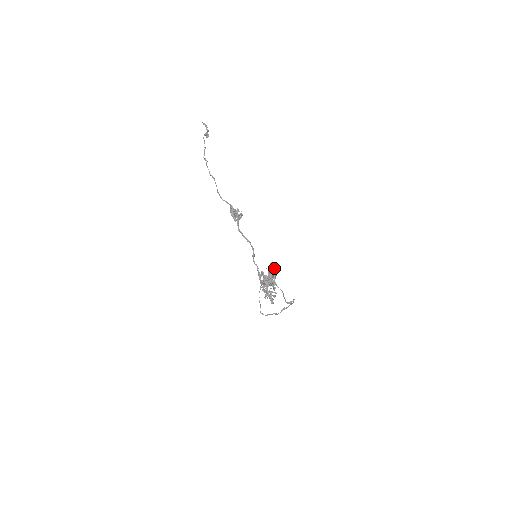
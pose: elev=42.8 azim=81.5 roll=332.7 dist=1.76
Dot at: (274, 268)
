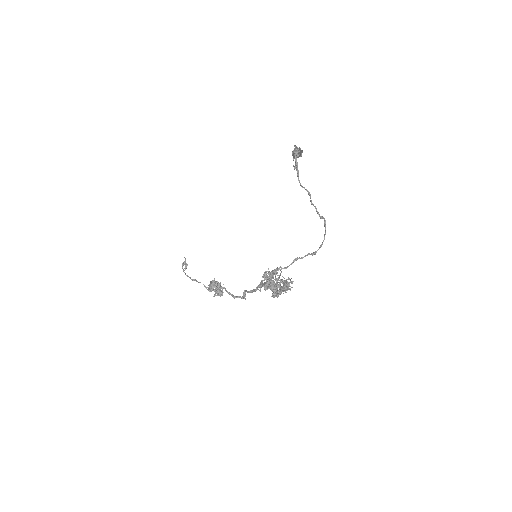
Dot at: occluded
